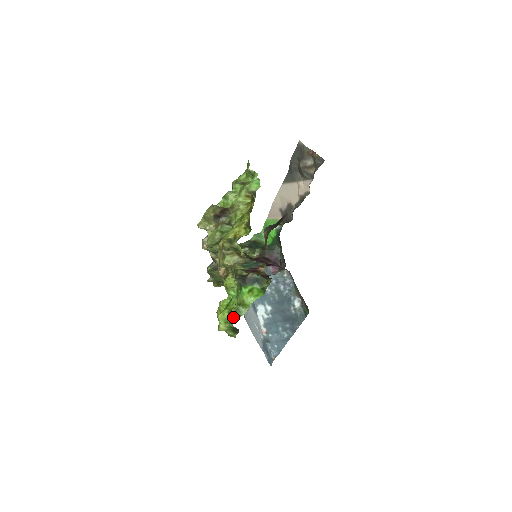
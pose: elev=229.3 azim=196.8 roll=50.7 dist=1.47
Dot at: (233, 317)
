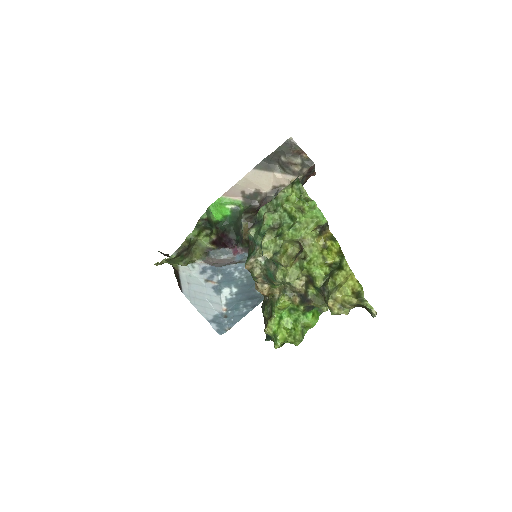
Dot at: (301, 339)
